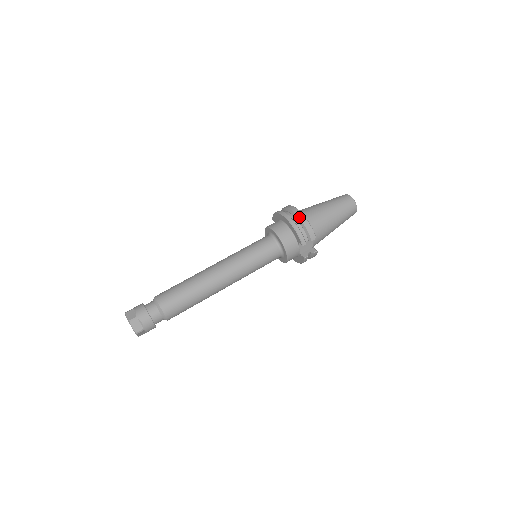
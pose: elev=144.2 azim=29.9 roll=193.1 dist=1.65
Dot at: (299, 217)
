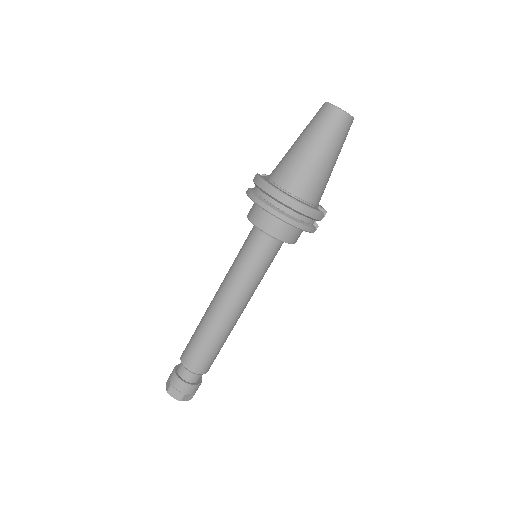
Dot at: (295, 209)
